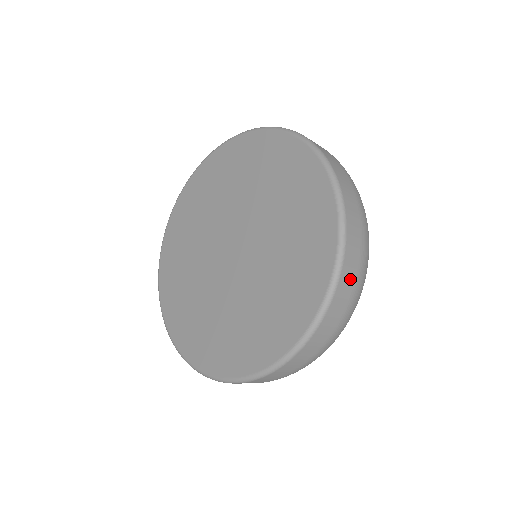
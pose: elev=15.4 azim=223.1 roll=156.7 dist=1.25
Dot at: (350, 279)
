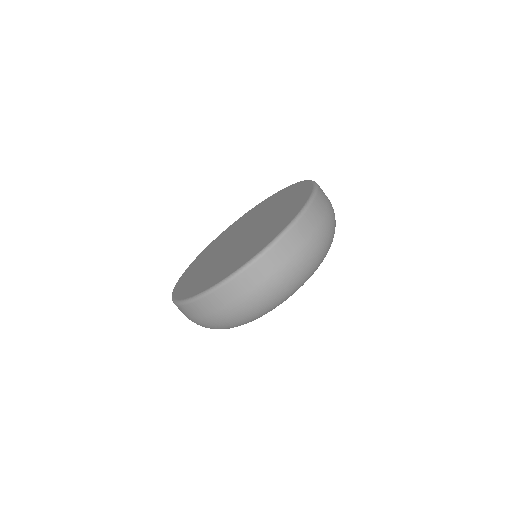
Dot at: (325, 196)
